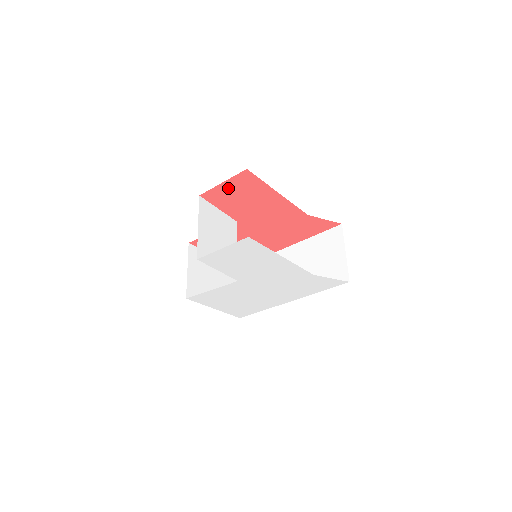
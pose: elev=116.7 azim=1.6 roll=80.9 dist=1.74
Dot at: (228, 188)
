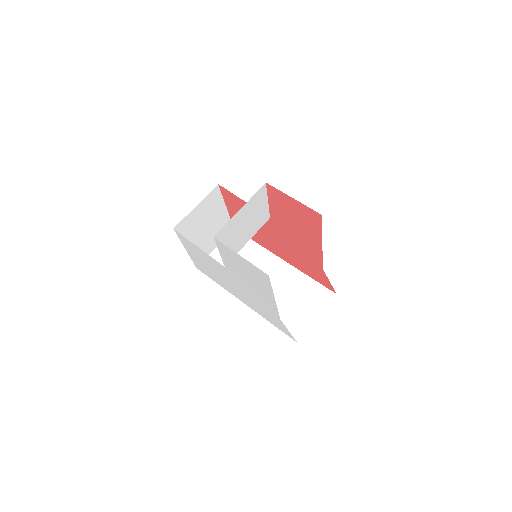
Dot at: (293, 204)
